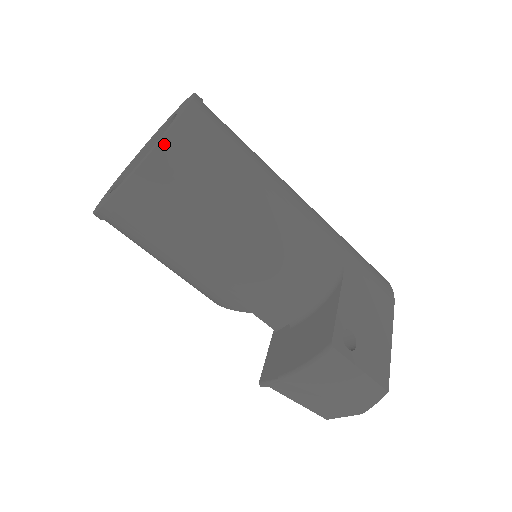
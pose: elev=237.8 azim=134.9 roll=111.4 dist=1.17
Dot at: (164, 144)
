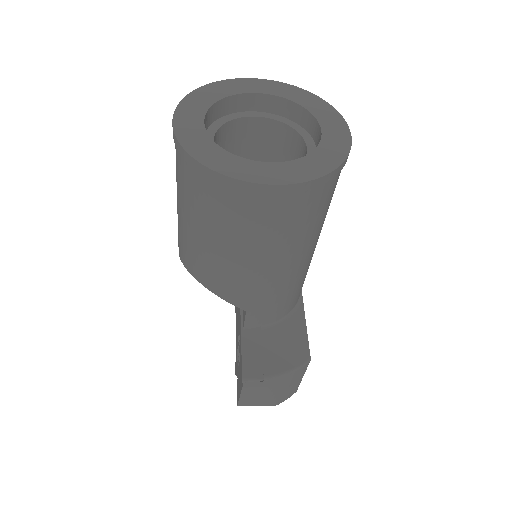
Dot at: (344, 164)
